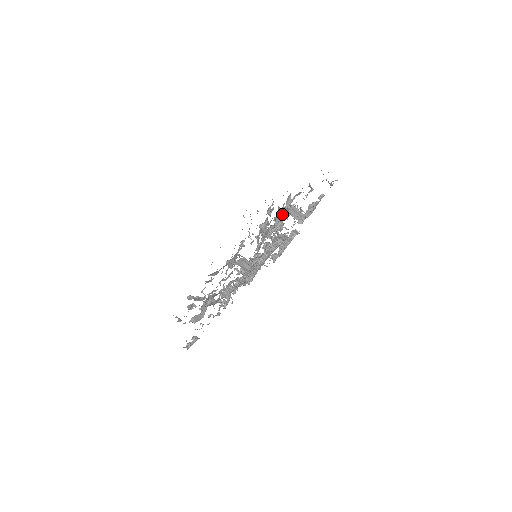
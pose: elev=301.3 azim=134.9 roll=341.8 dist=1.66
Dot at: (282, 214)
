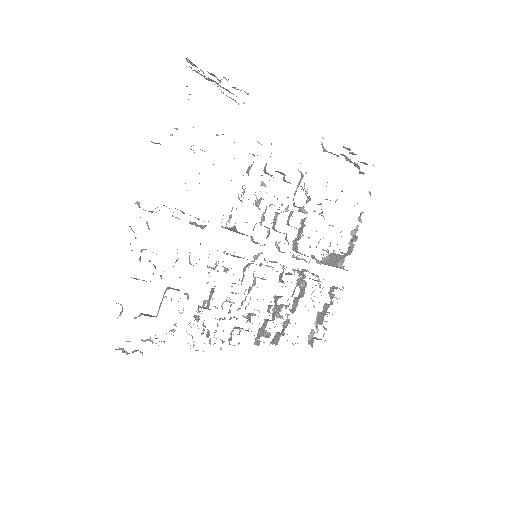
Dot at: (293, 198)
